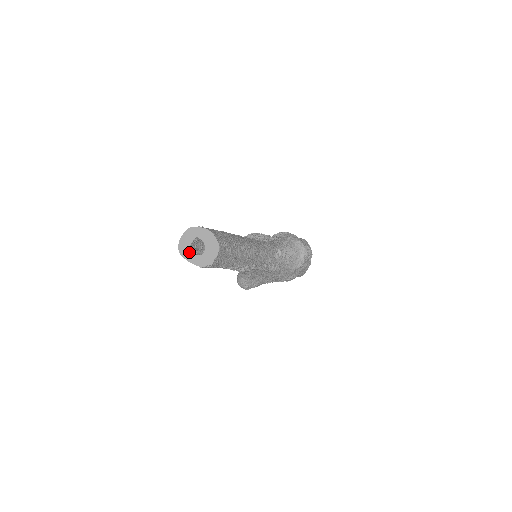
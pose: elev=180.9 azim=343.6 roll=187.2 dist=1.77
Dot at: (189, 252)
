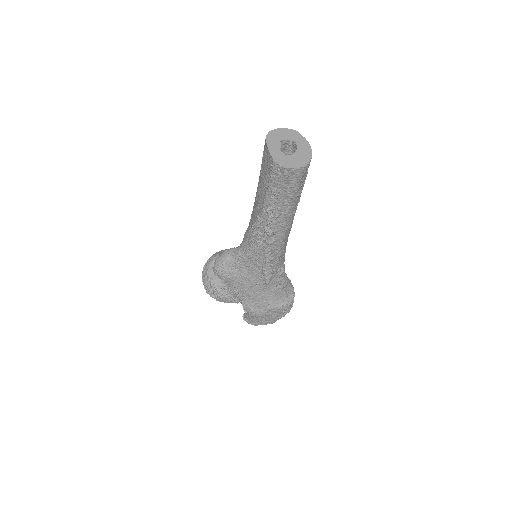
Dot at: (276, 142)
